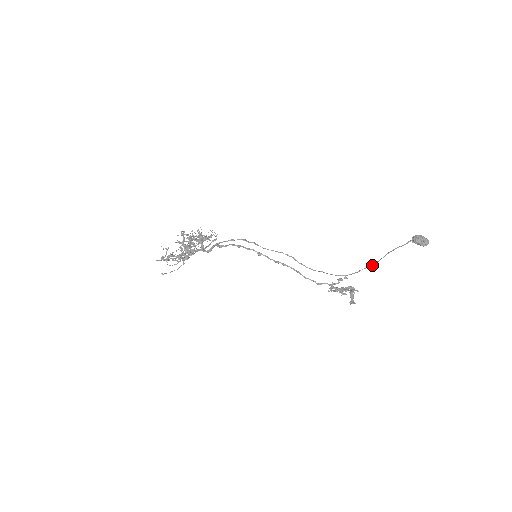
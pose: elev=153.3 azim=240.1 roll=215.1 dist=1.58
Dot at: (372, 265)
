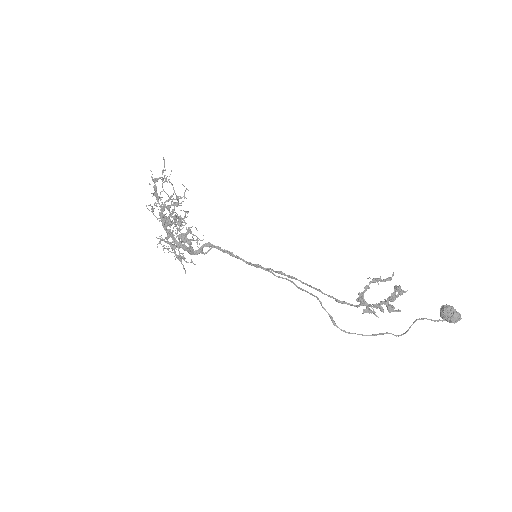
Dot at: occluded
